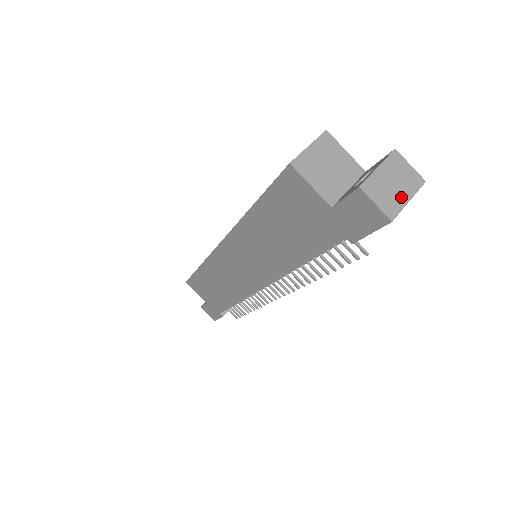
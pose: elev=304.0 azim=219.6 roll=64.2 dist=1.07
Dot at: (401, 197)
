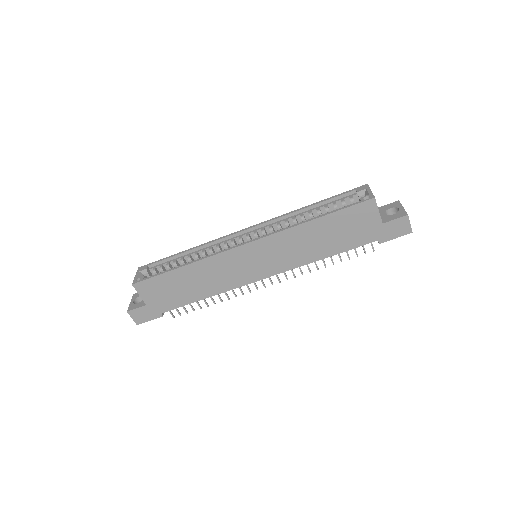
Dot at: occluded
